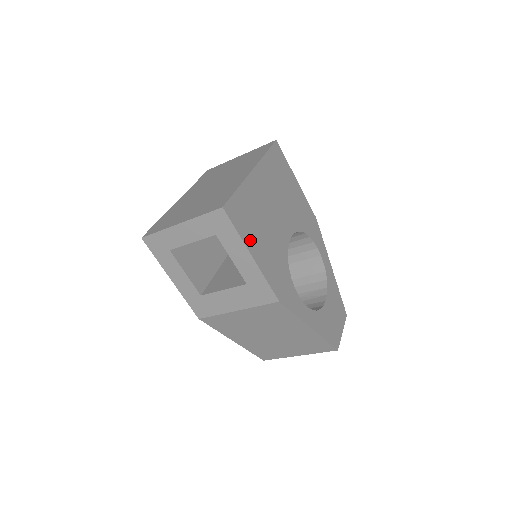
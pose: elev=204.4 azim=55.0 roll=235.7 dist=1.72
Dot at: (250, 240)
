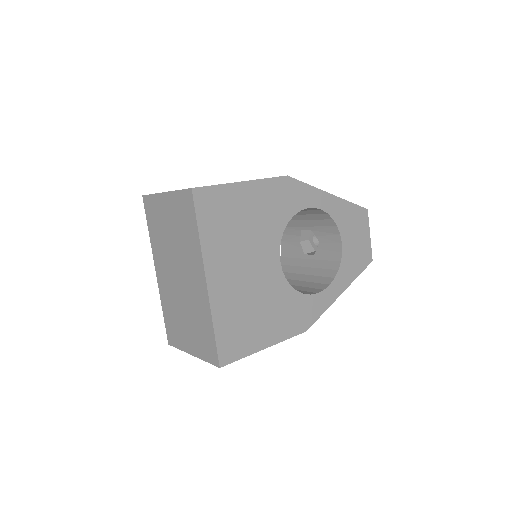
Dot at: (255, 341)
